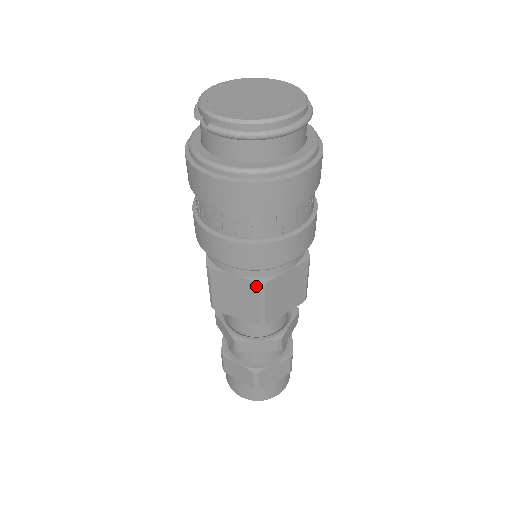
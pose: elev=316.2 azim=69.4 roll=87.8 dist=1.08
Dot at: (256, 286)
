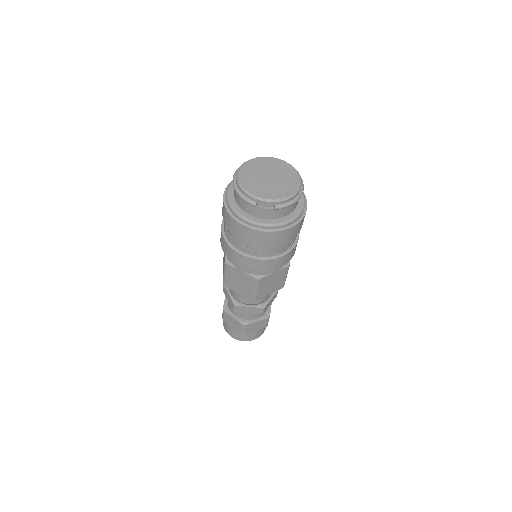
Dot at: (286, 269)
